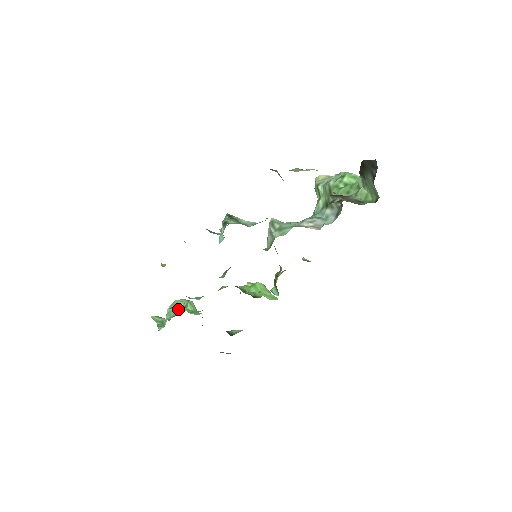
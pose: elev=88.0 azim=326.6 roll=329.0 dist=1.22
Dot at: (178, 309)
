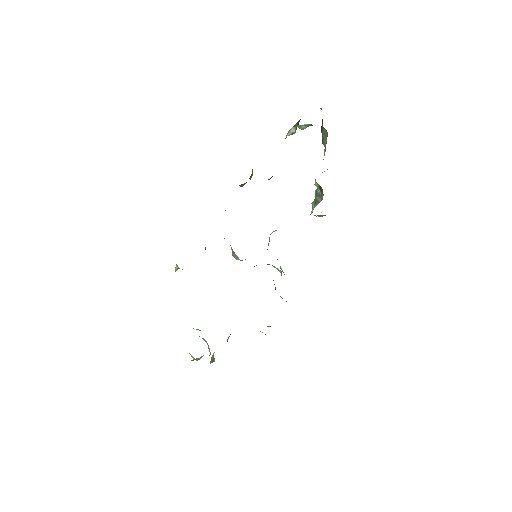
Dot at: occluded
